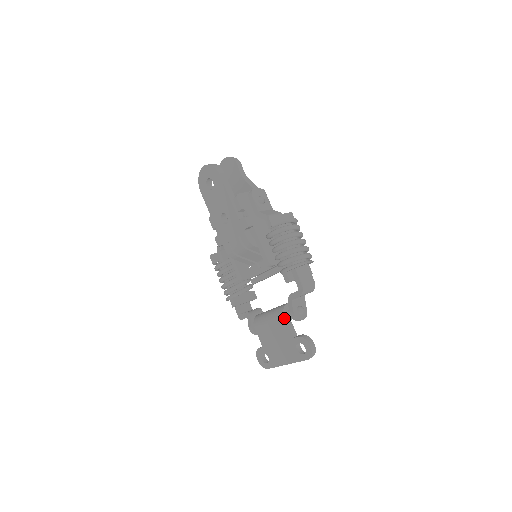
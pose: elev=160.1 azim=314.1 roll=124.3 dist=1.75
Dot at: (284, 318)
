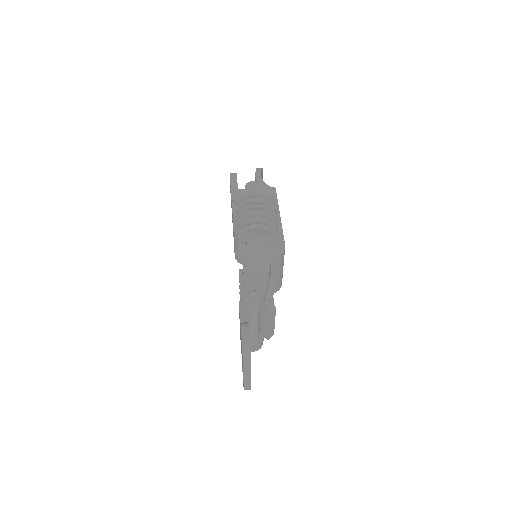
Dot at: (239, 306)
